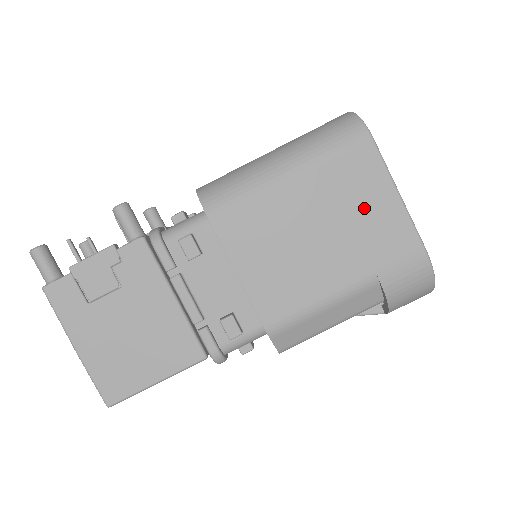
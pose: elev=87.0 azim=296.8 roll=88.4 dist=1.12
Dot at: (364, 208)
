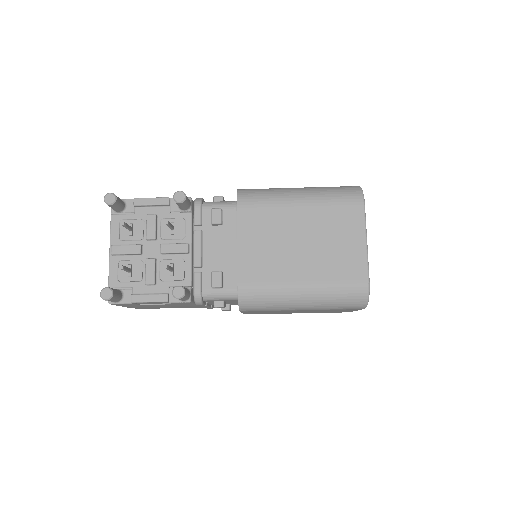
Dot at: (333, 311)
